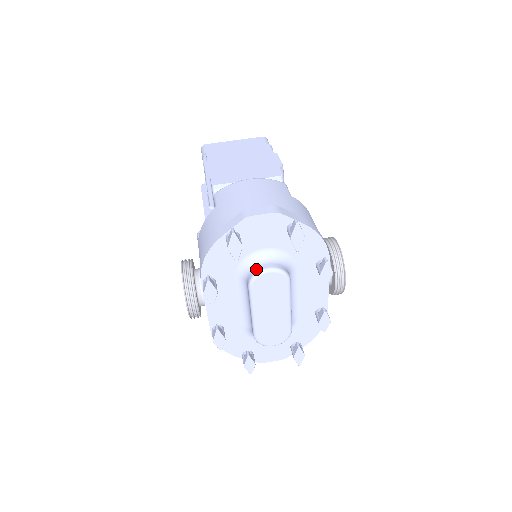
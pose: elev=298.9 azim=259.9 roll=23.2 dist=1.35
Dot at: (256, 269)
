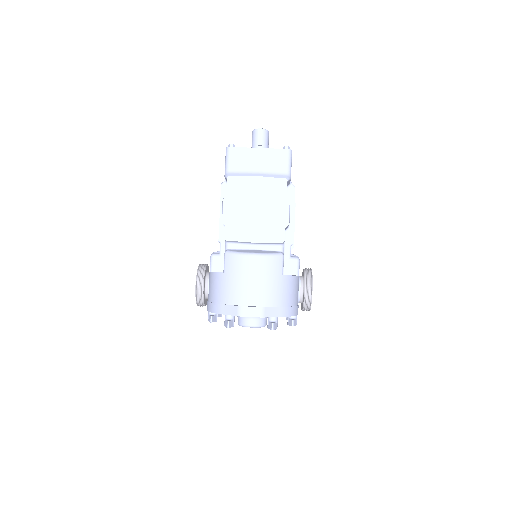
Dot at: (244, 322)
